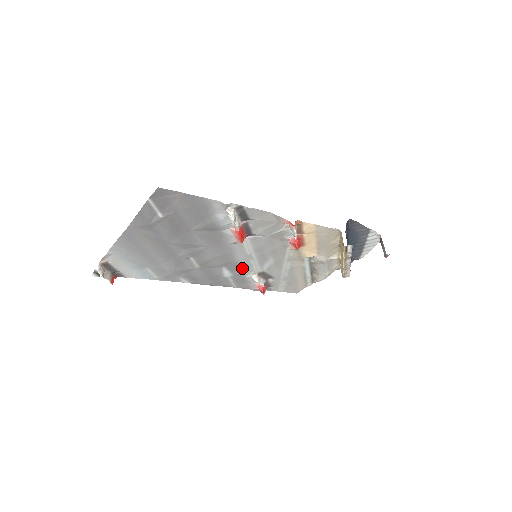
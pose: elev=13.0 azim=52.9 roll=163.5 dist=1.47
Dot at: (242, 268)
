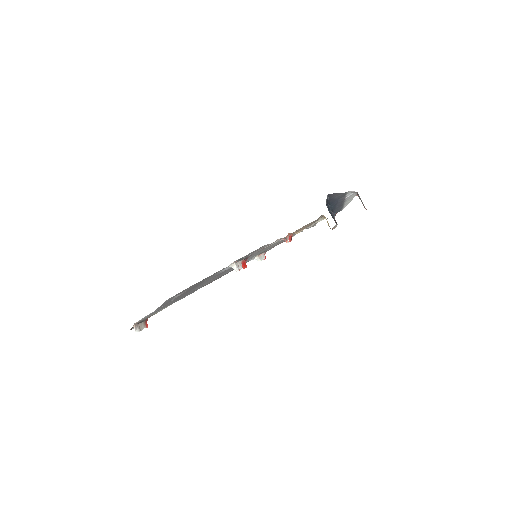
Dot at: occluded
